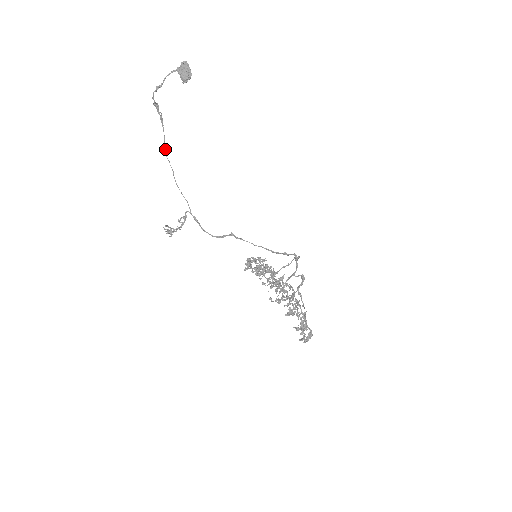
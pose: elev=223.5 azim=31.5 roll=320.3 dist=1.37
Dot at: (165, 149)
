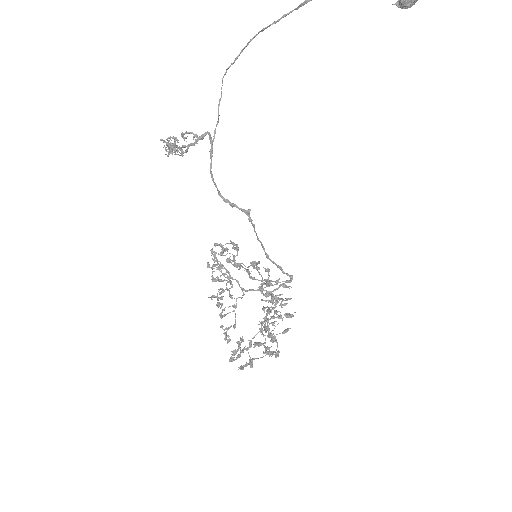
Dot at: (263, 29)
